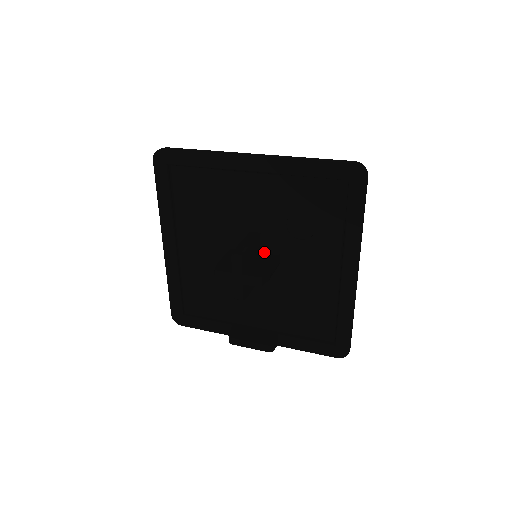
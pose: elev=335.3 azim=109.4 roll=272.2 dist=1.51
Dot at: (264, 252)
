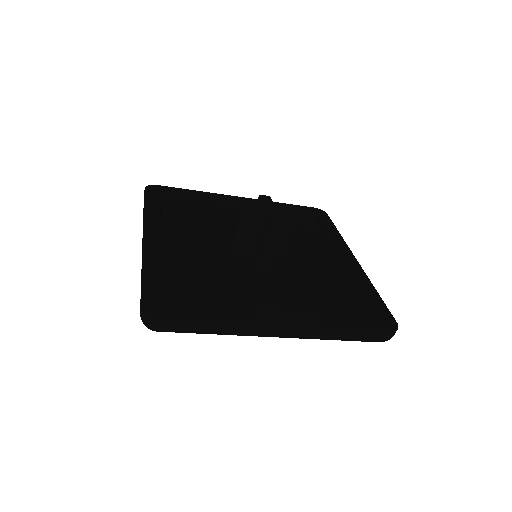
Dot at: occluded
